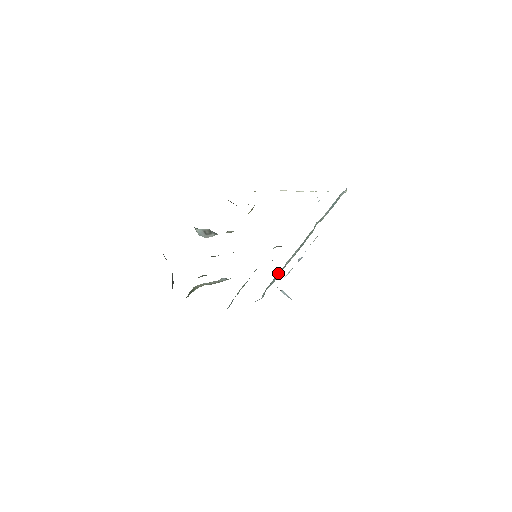
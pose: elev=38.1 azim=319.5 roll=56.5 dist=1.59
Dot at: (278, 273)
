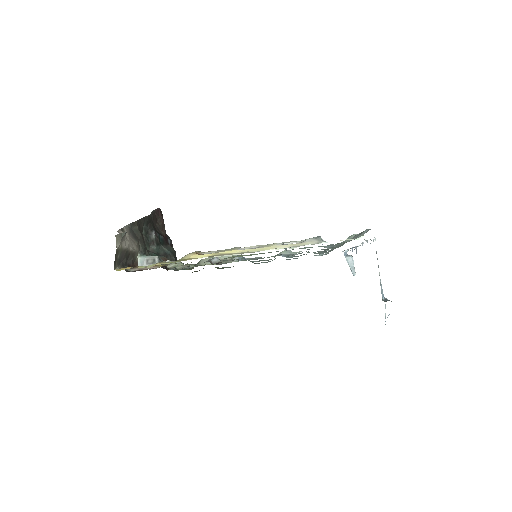
Dot at: occluded
